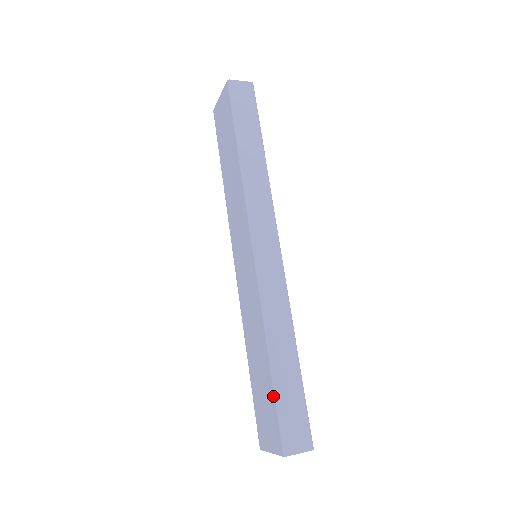
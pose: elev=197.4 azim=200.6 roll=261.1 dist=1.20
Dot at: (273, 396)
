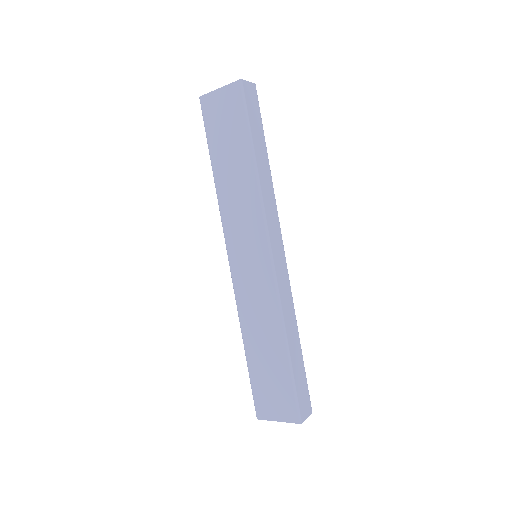
Dot at: (290, 379)
